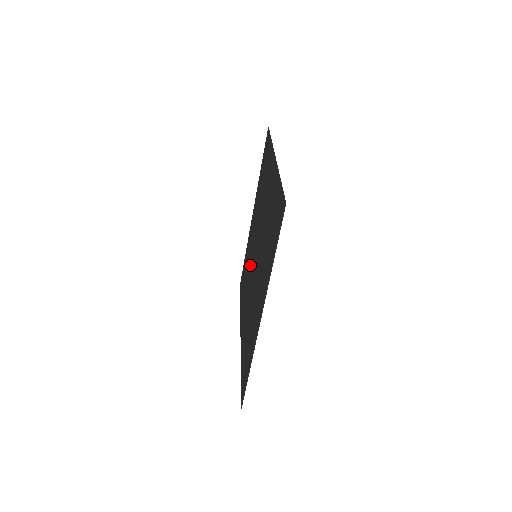
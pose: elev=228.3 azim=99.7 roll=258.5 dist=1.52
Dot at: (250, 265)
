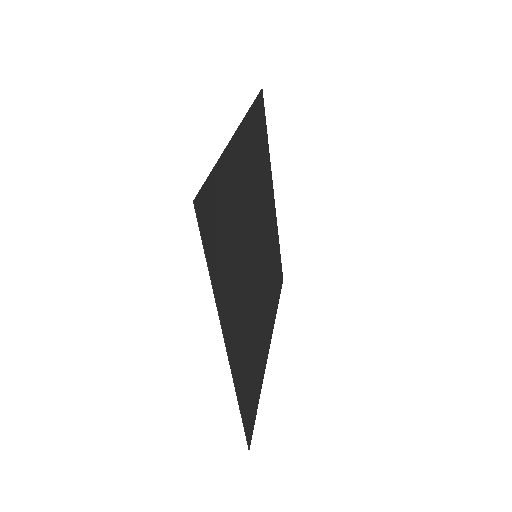
Dot at: (264, 264)
